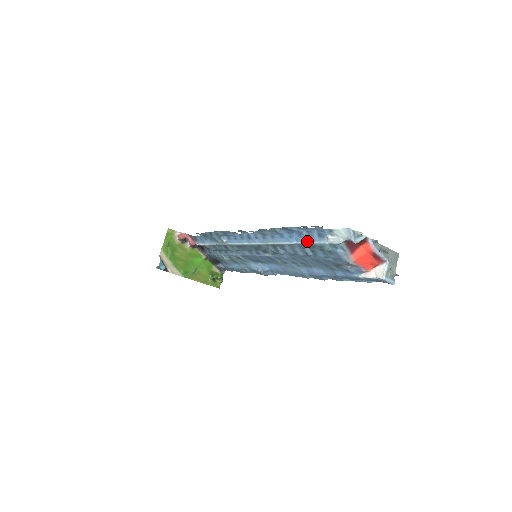
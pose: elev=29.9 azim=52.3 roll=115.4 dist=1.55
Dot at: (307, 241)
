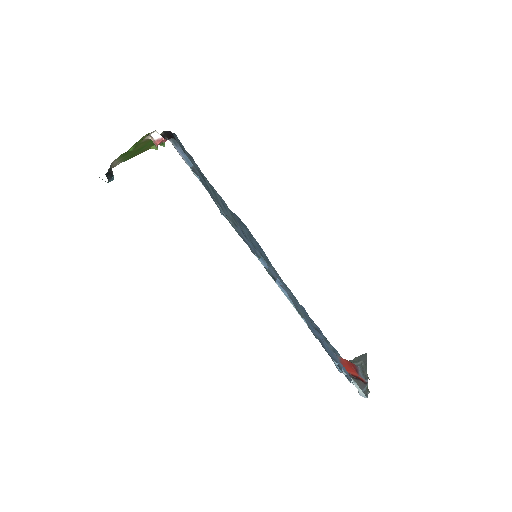
Dot at: occluded
